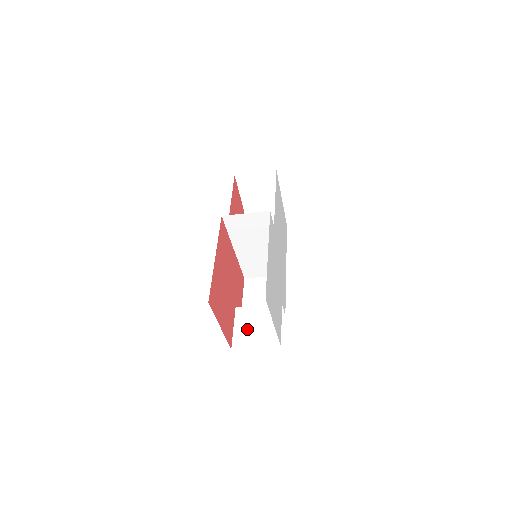
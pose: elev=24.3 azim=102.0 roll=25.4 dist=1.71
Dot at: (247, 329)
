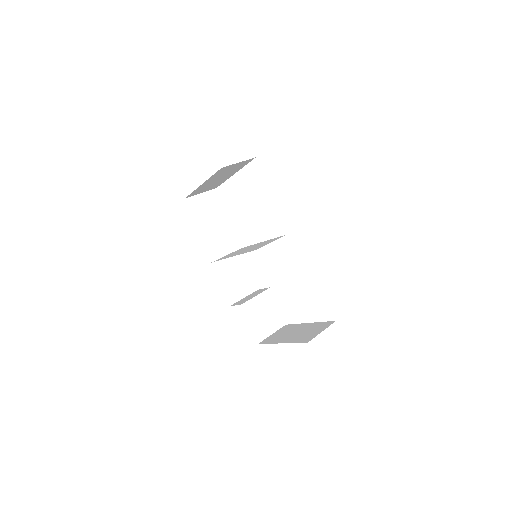
Dot at: (260, 321)
